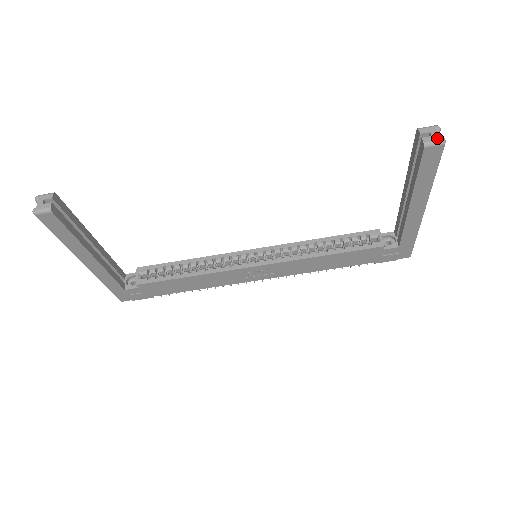
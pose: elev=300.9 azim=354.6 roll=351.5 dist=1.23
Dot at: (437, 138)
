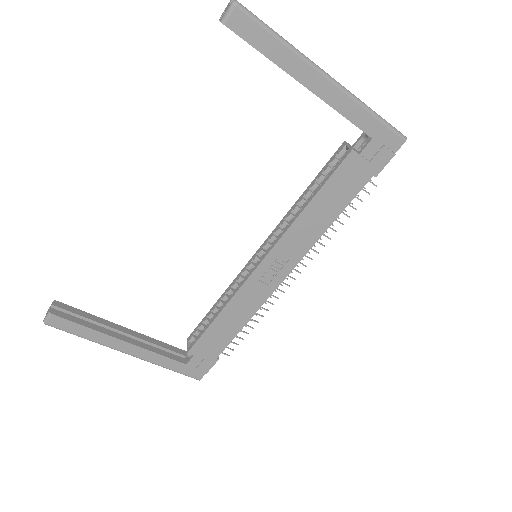
Dot at: (228, 7)
